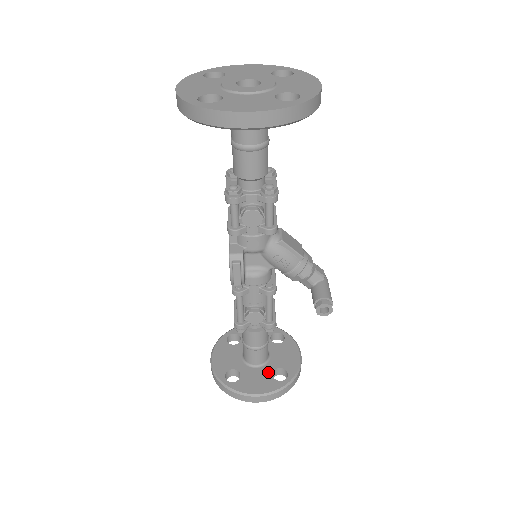
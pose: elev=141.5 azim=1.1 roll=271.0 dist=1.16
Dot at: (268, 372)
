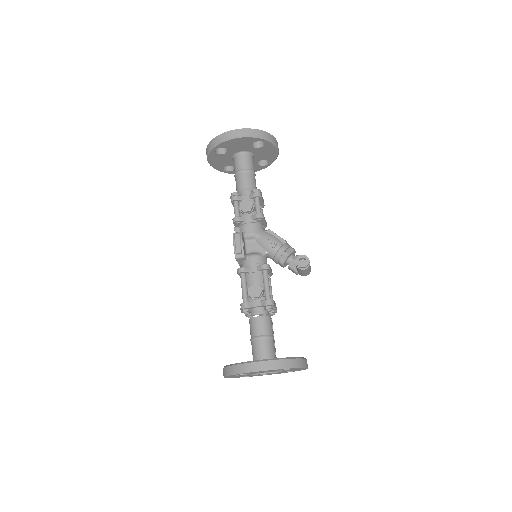
Dot at: occluded
